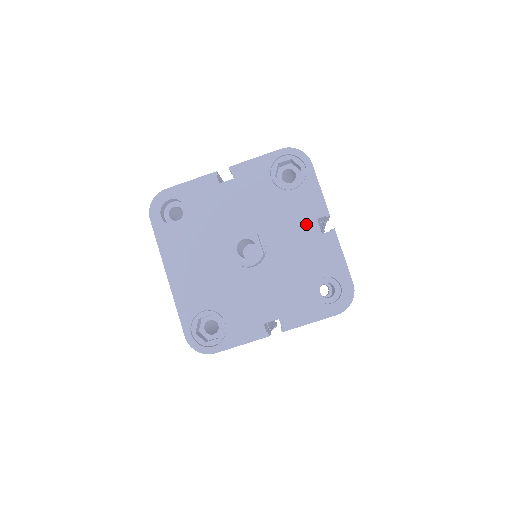
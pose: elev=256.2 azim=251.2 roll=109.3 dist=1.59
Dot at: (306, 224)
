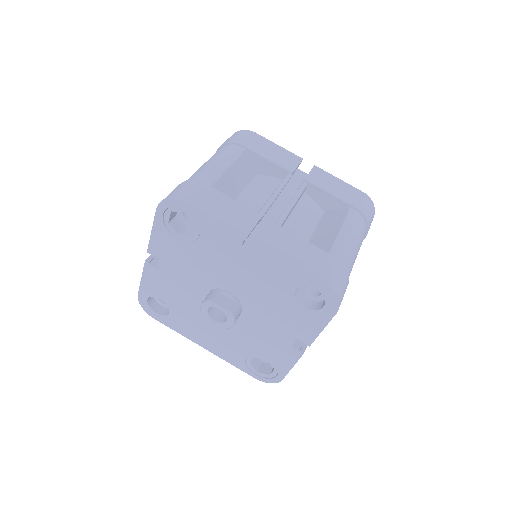
Dot at: (238, 257)
